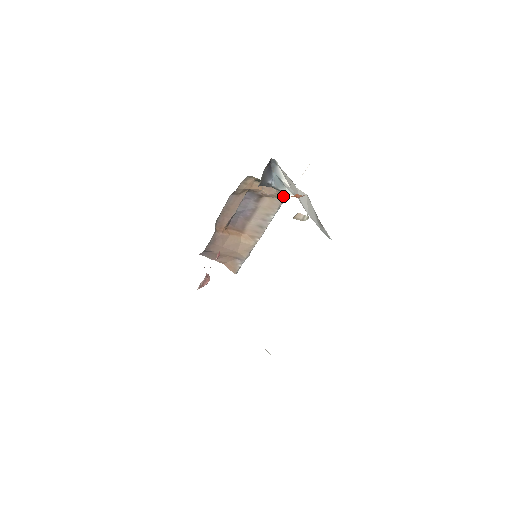
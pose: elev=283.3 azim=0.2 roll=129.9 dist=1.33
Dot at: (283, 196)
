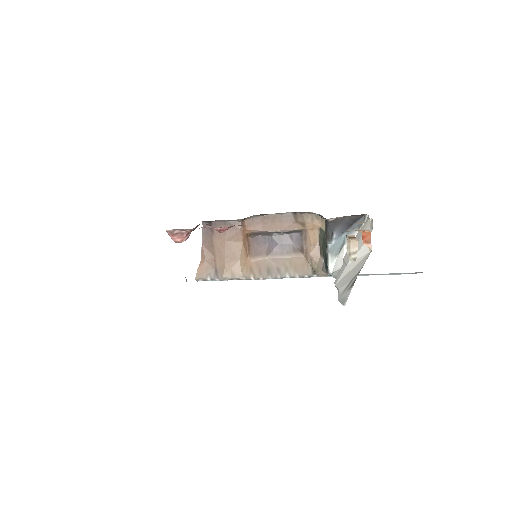
Dot at: (318, 271)
